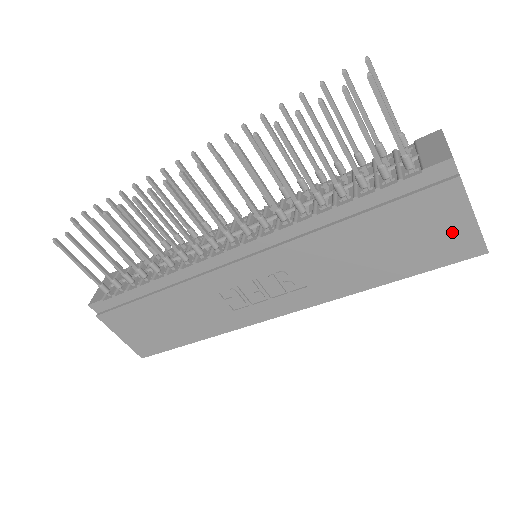
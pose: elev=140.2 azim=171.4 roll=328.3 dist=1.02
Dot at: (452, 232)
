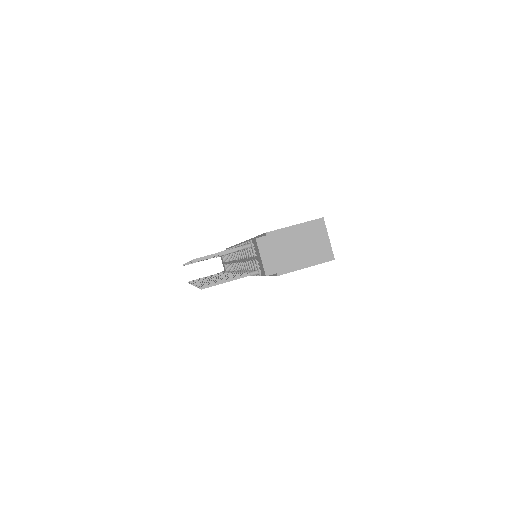
Dot at: occluded
